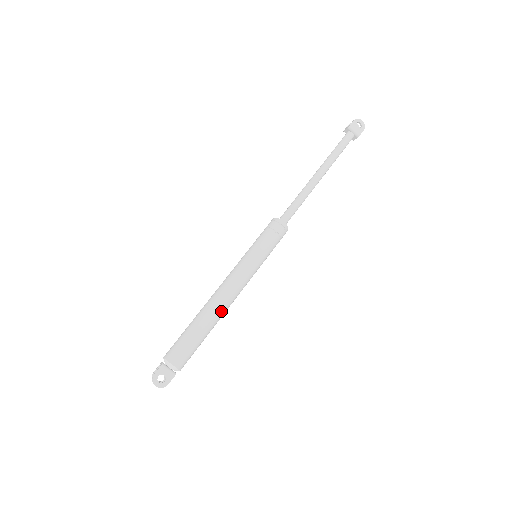
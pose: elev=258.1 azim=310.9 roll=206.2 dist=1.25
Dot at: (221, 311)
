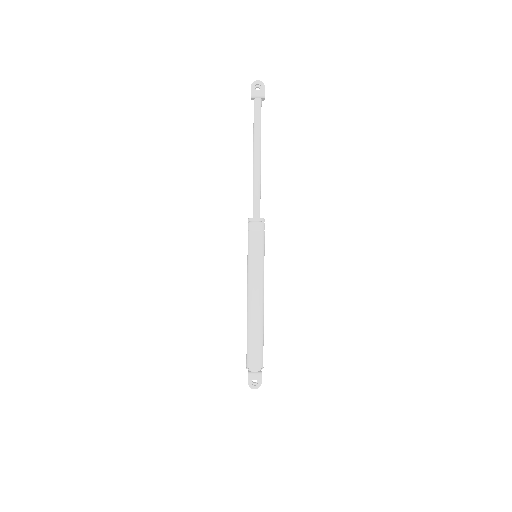
Dot at: (260, 314)
